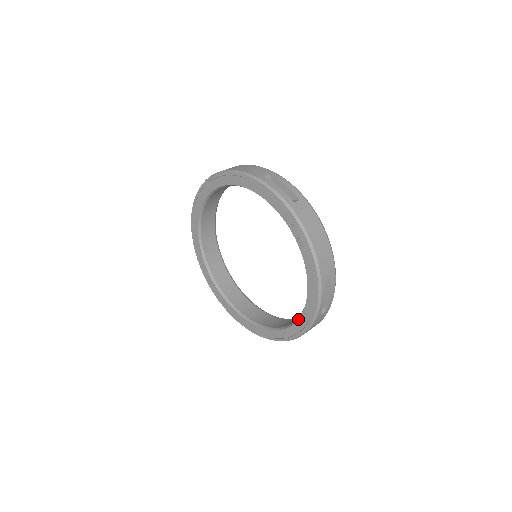
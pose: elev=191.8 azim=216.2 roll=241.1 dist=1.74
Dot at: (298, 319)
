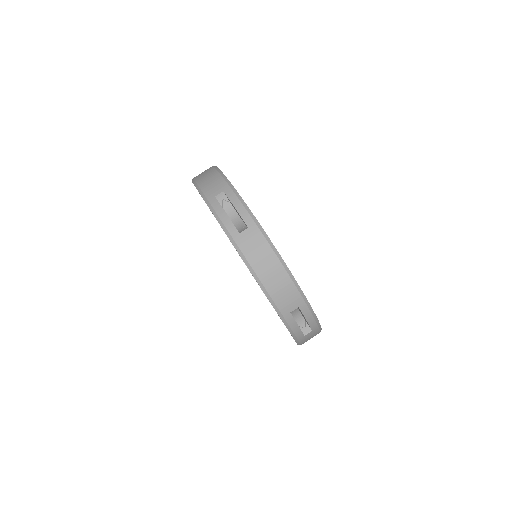
Dot at: occluded
